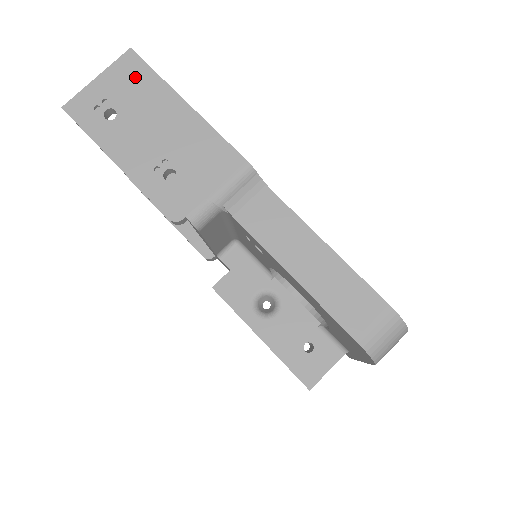
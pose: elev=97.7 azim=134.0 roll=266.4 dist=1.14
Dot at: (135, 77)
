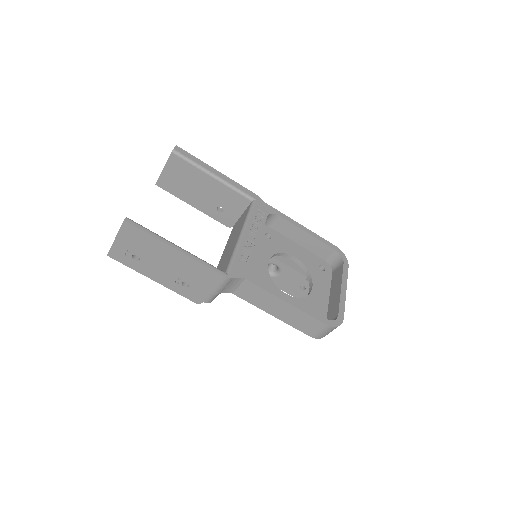
Dot at: (137, 237)
